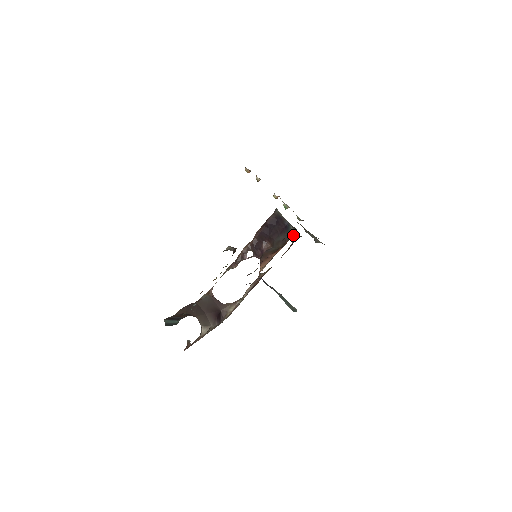
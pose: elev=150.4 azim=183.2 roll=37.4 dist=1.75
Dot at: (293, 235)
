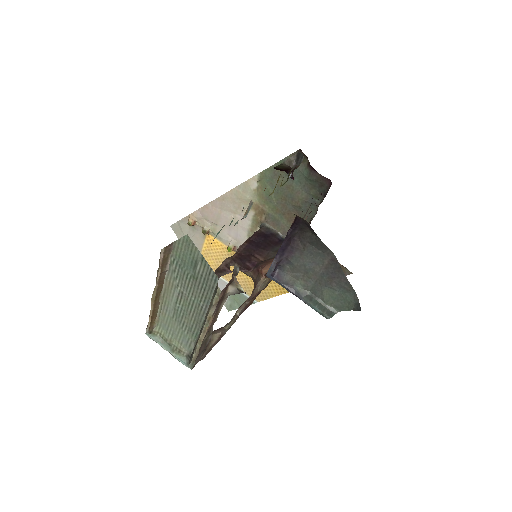
Dot at: occluded
